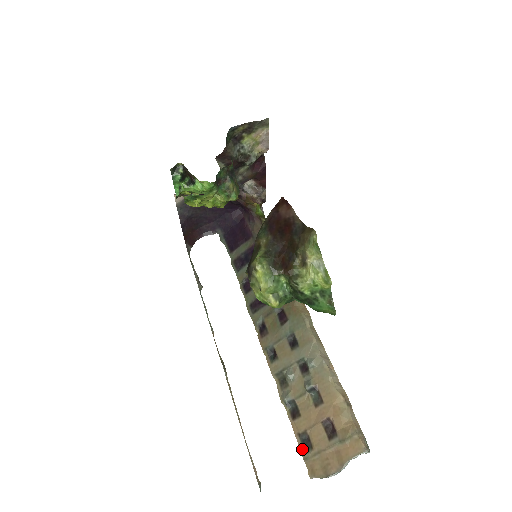
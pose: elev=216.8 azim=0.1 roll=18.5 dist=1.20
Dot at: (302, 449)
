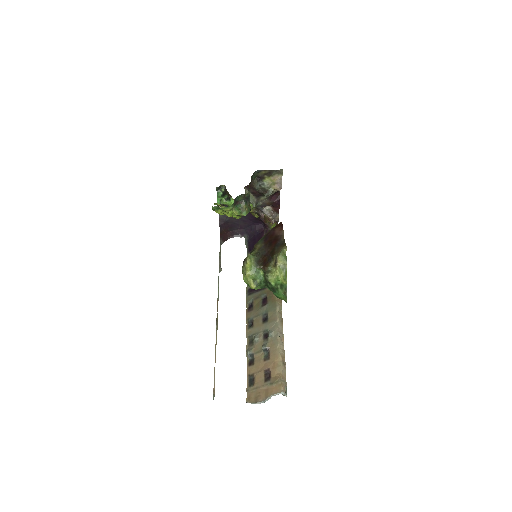
Dot at: (248, 384)
